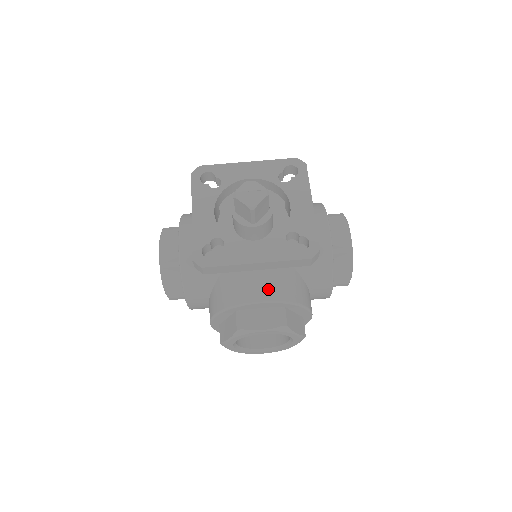
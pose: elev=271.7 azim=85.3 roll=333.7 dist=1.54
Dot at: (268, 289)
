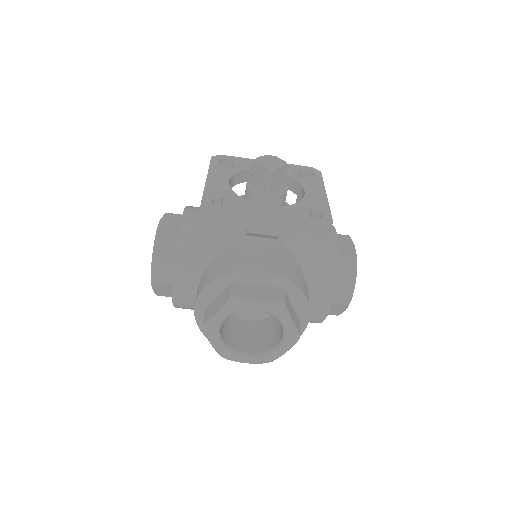
Dot at: (270, 264)
